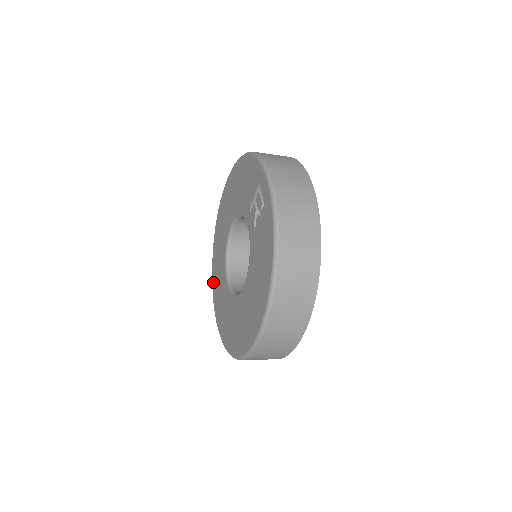
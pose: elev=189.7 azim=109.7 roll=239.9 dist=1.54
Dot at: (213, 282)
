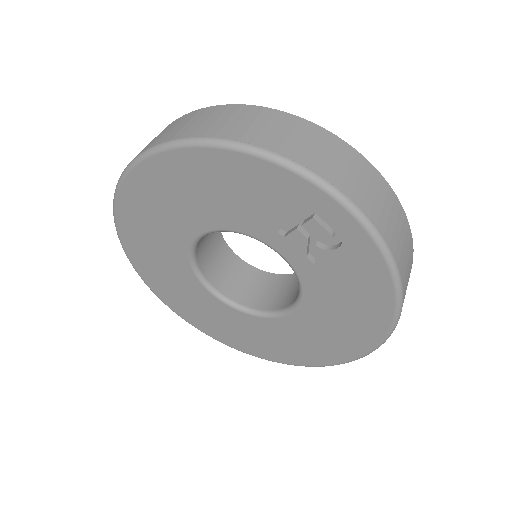
Dot at: (157, 291)
